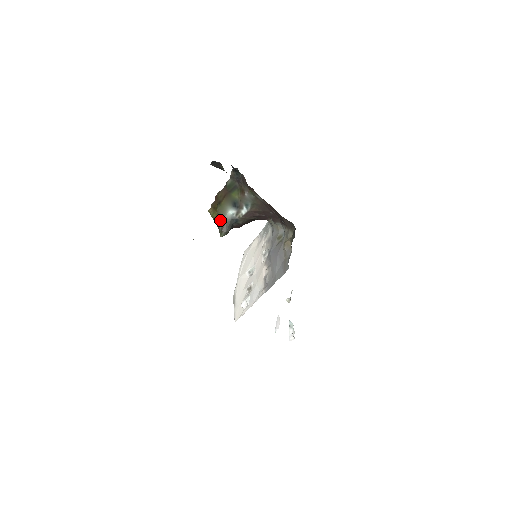
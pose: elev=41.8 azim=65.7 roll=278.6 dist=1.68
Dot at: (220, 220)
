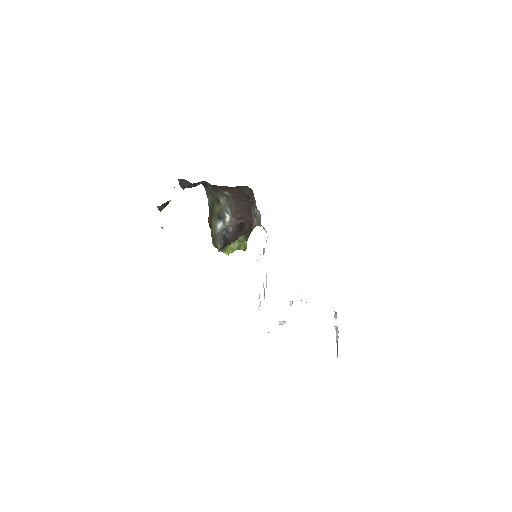
Dot at: (214, 237)
